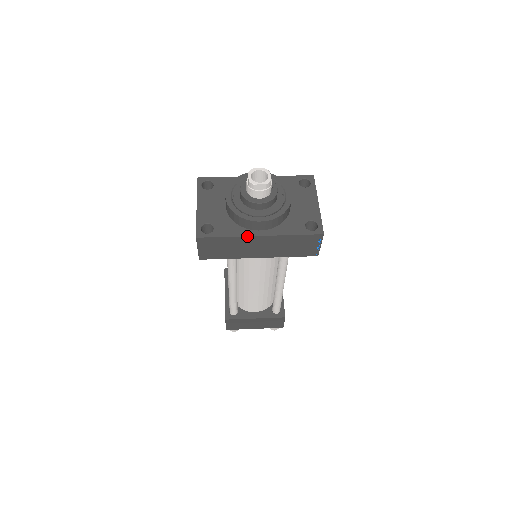
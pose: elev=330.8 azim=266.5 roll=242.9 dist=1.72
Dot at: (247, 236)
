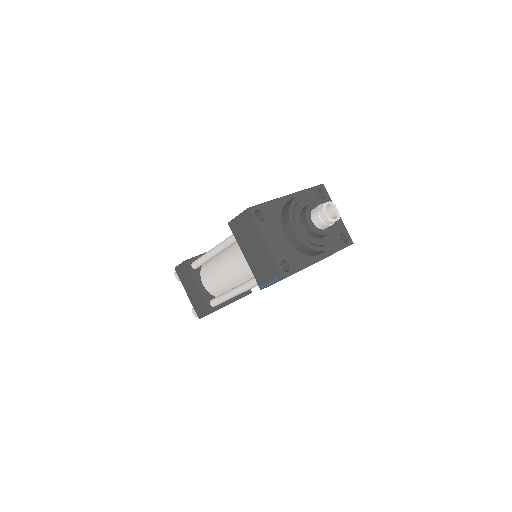
Dot at: (314, 263)
